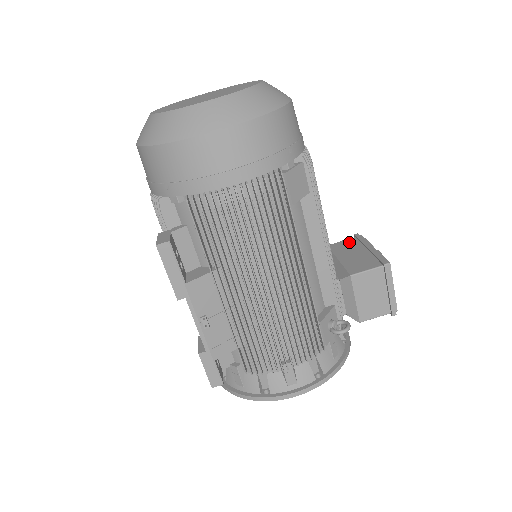
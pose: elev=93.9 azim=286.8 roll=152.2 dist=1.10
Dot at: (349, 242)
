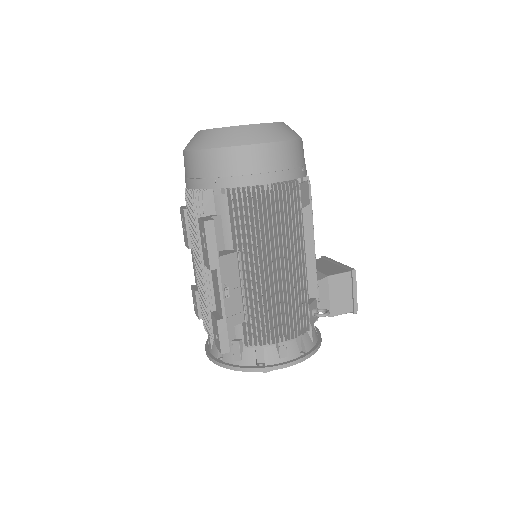
Dot at: (318, 260)
